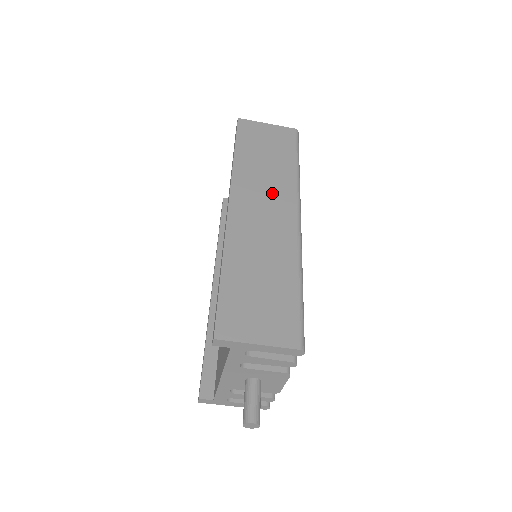
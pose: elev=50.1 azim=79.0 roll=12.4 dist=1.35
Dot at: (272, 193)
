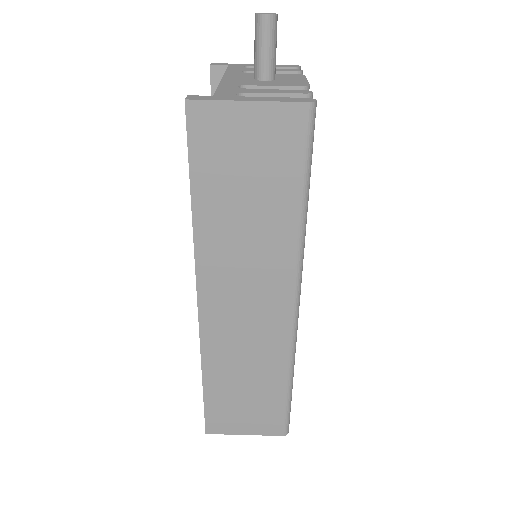
Dot at: occluded
